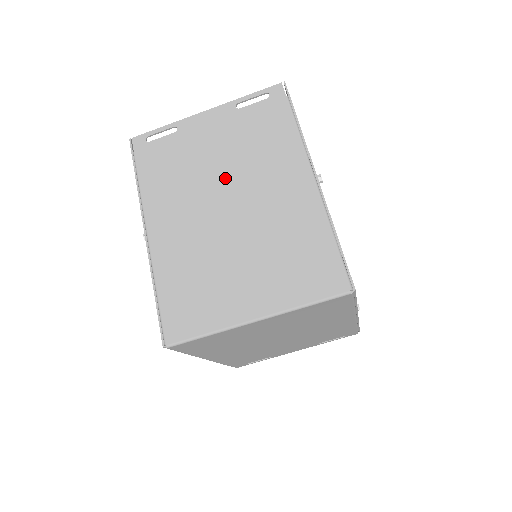
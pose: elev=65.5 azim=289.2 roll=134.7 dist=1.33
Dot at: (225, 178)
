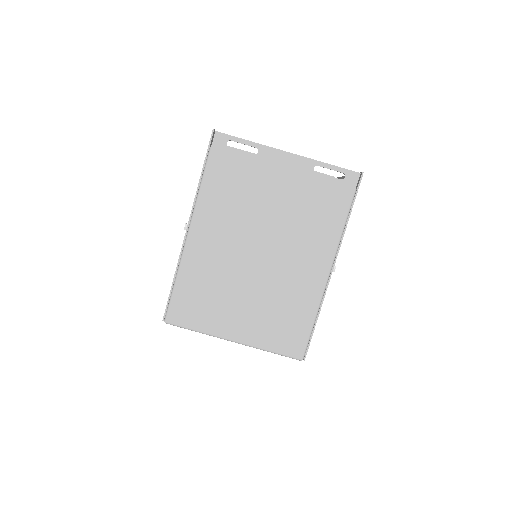
Dot at: (270, 226)
